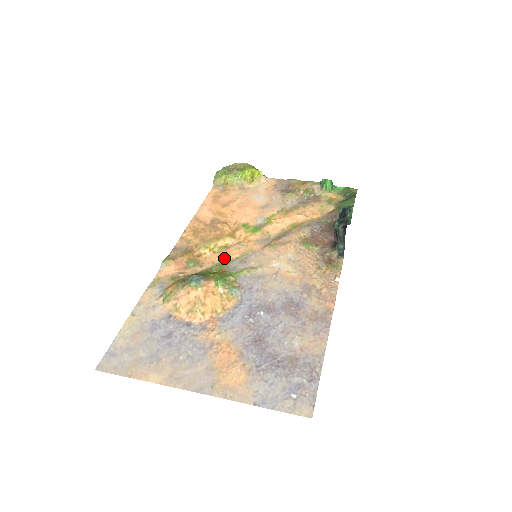
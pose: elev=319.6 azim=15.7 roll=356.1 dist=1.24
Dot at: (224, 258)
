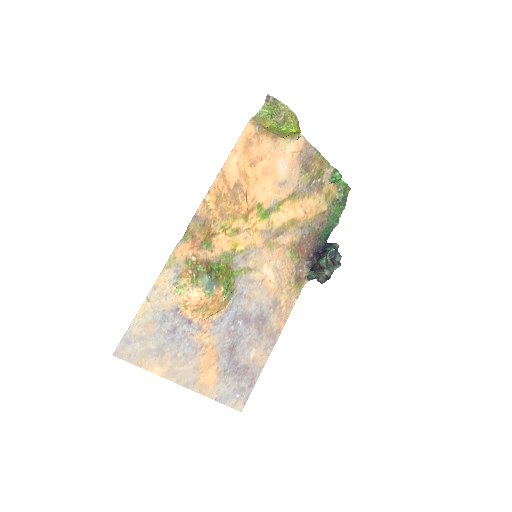
Dot at: (232, 247)
